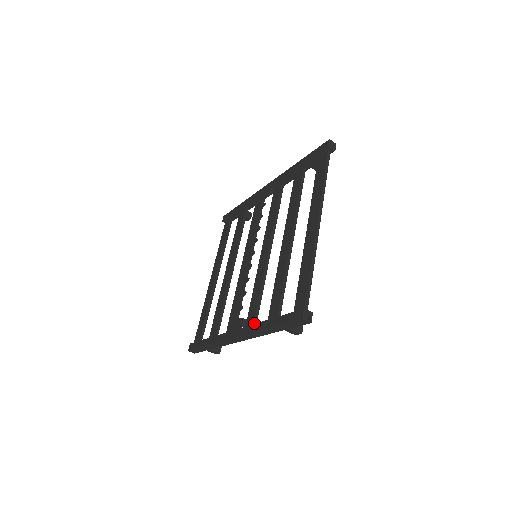
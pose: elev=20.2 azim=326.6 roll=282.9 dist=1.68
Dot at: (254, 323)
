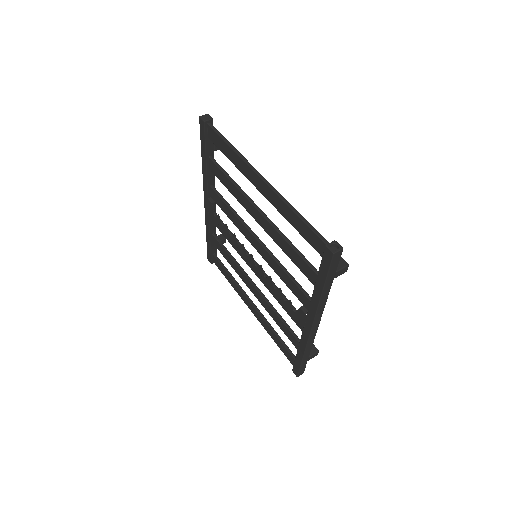
Dot at: occluded
